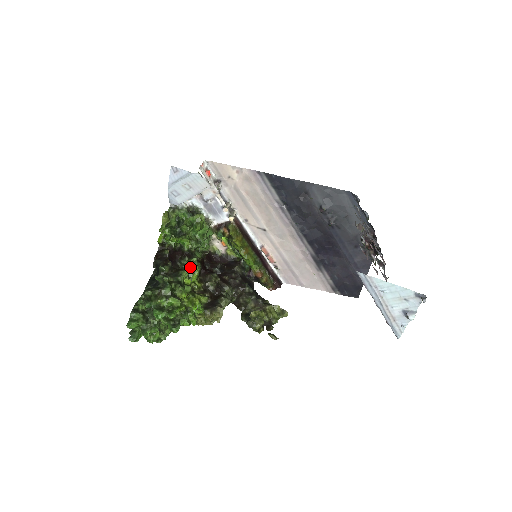
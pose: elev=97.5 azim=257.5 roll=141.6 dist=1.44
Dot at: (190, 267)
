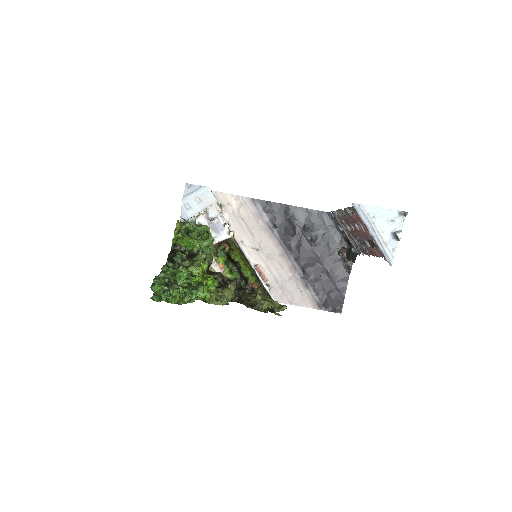
Dot at: occluded
